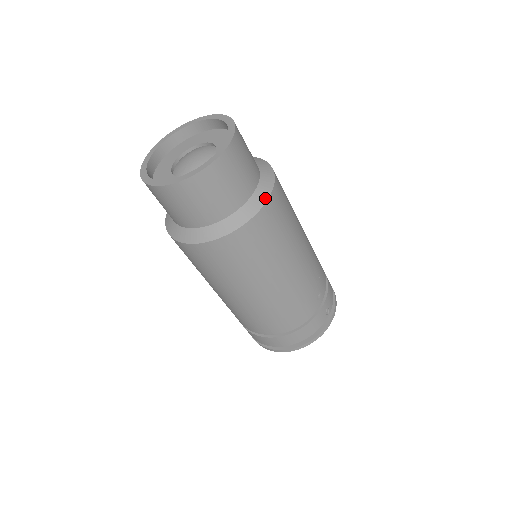
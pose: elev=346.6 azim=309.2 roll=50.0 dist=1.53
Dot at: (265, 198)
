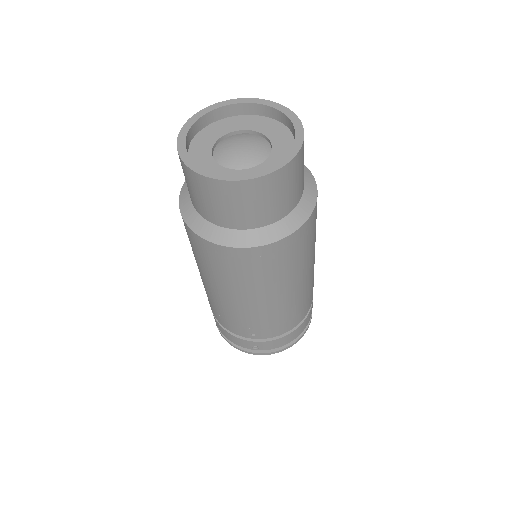
Dot at: (240, 244)
